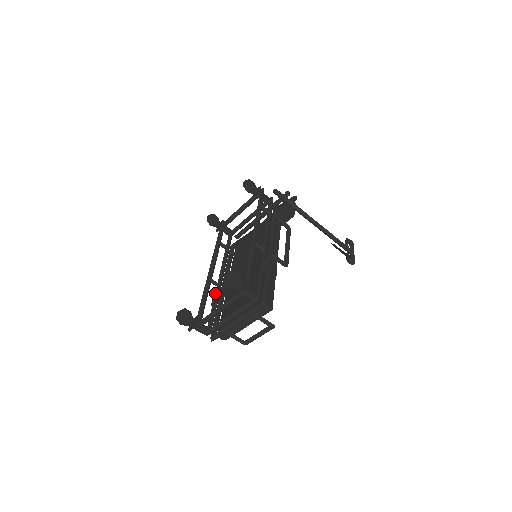
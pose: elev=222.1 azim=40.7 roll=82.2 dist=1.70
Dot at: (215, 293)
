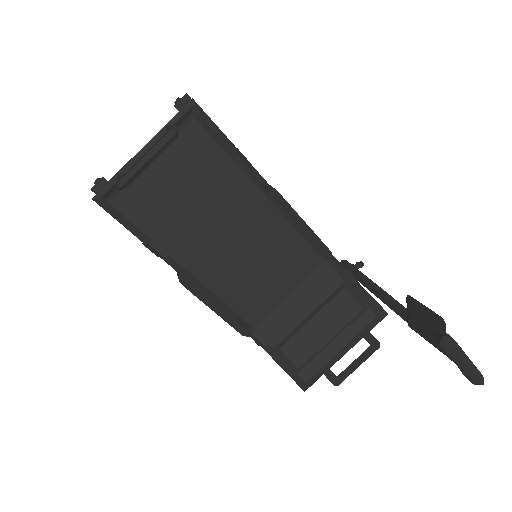
Dot at: occluded
